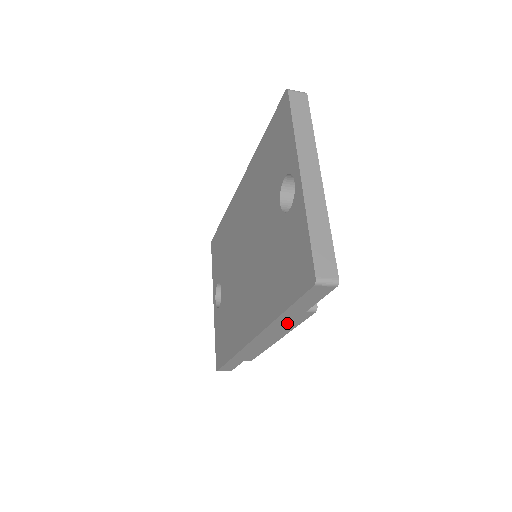
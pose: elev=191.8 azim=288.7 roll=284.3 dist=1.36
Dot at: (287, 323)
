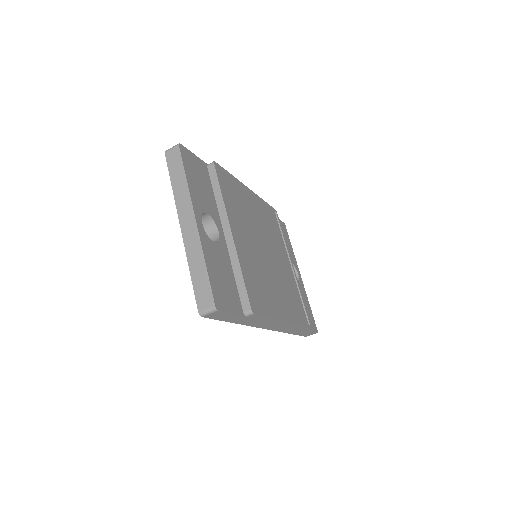
Dot at: (257, 321)
